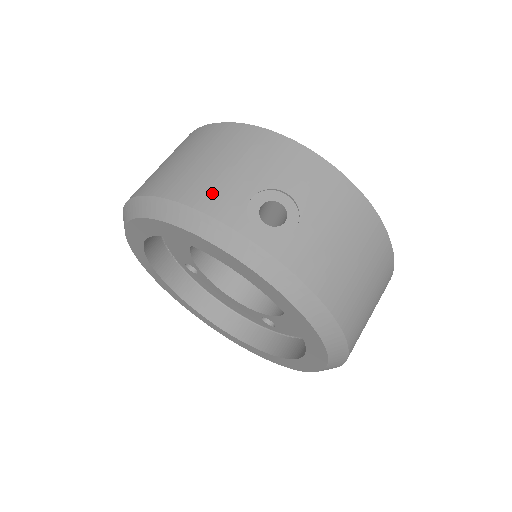
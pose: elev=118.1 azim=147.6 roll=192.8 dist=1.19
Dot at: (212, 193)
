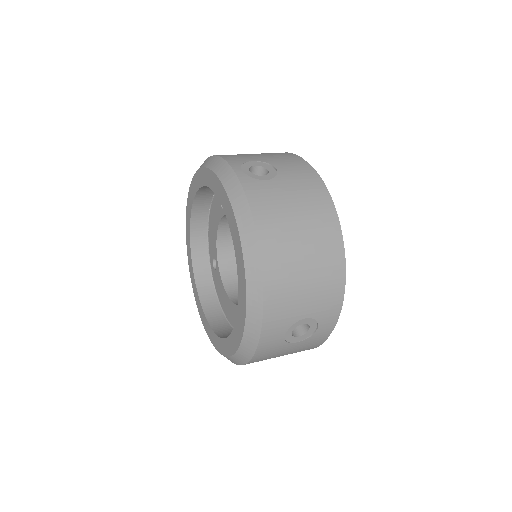
Dot at: (234, 155)
